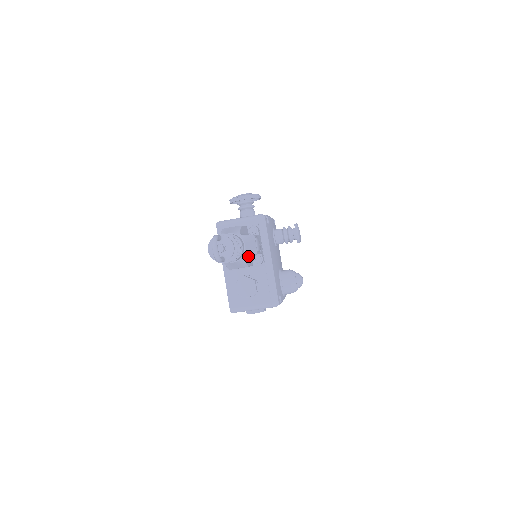
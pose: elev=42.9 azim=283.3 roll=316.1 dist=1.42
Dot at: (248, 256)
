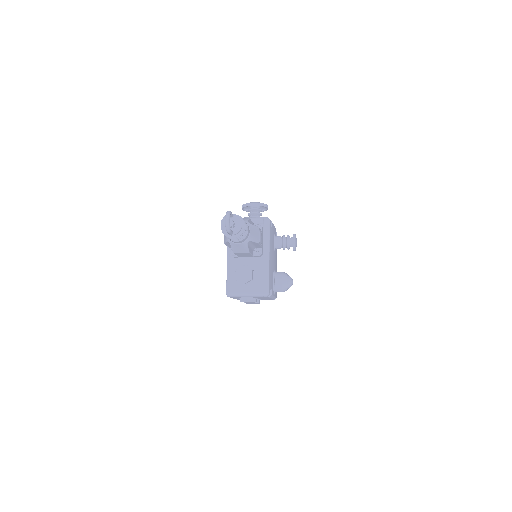
Dot at: (251, 243)
